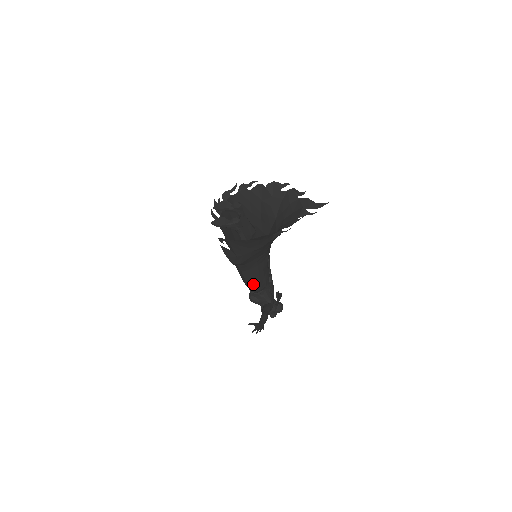
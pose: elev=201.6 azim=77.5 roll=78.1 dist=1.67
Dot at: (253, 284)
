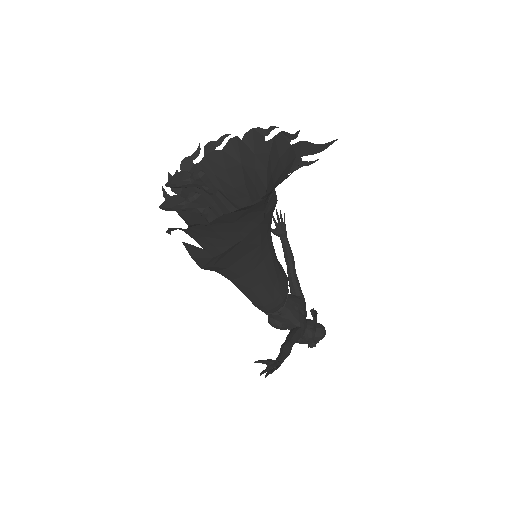
Dot at: (258, 300)
